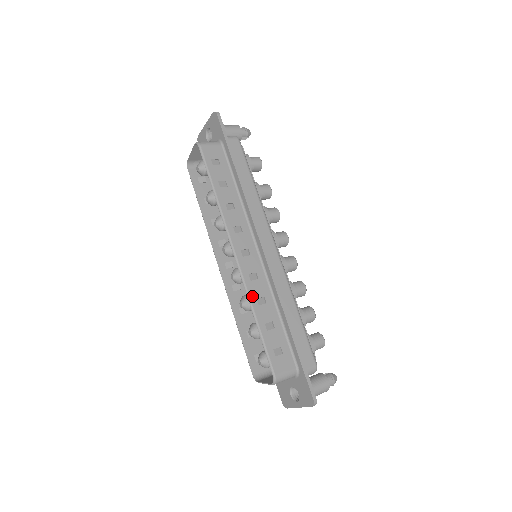
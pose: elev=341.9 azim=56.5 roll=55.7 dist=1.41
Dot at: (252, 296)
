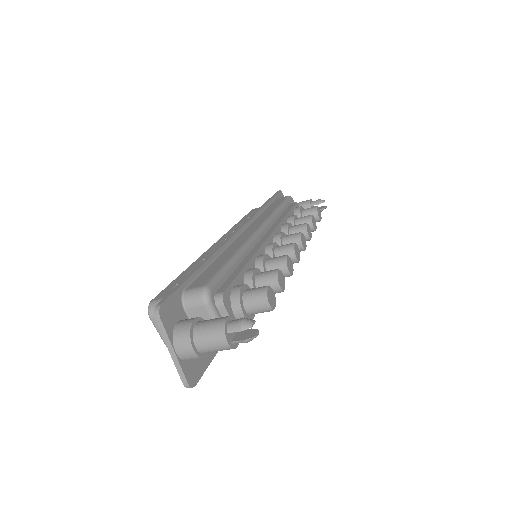
Dot at: (199, 259)
